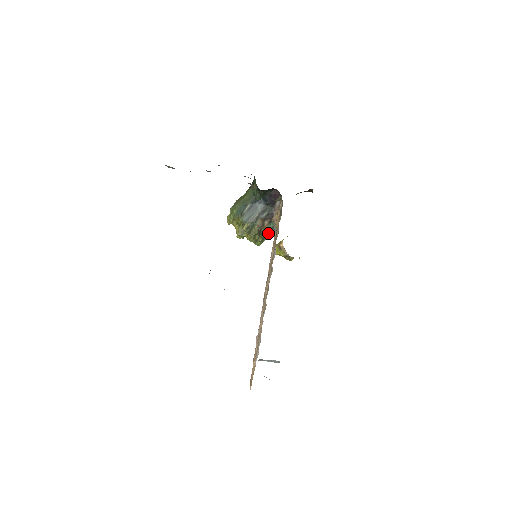
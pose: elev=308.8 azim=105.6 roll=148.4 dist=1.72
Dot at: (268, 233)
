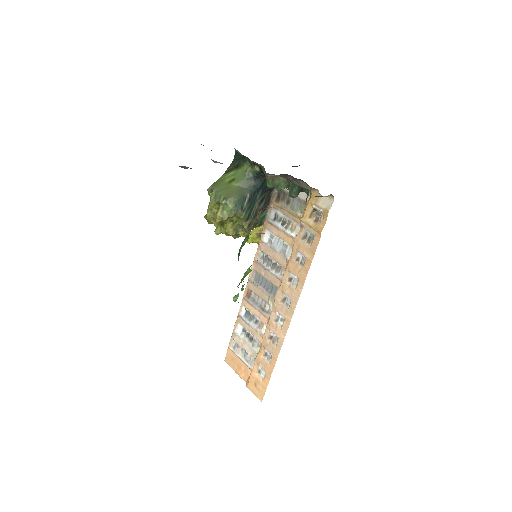
Dot at: (258, 224)
